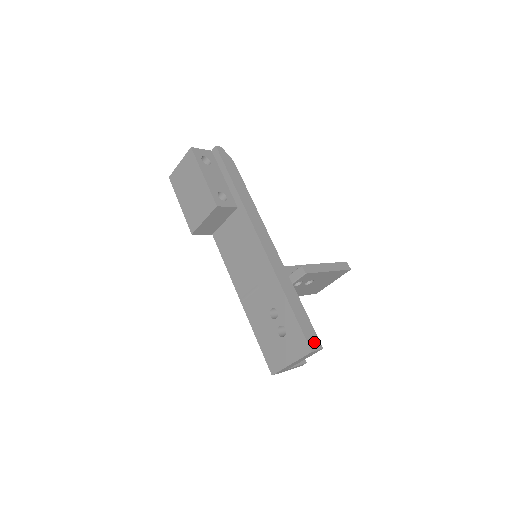
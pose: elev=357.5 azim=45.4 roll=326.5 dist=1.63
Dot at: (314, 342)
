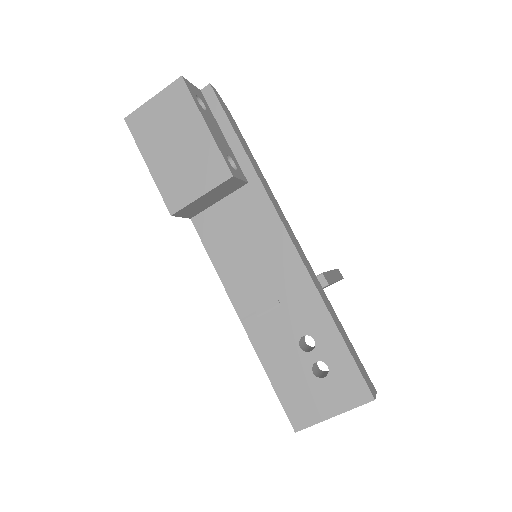
Dot at: (370, 384)
